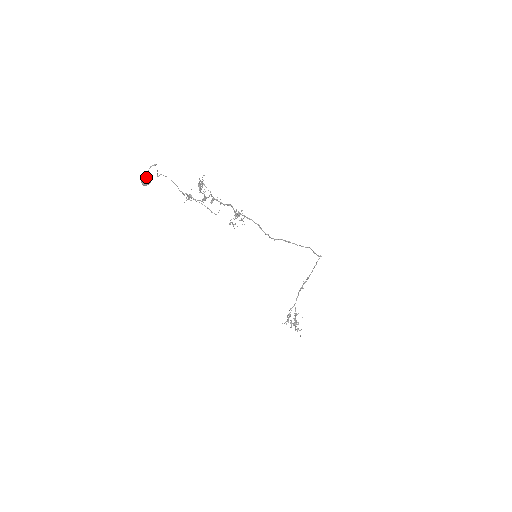
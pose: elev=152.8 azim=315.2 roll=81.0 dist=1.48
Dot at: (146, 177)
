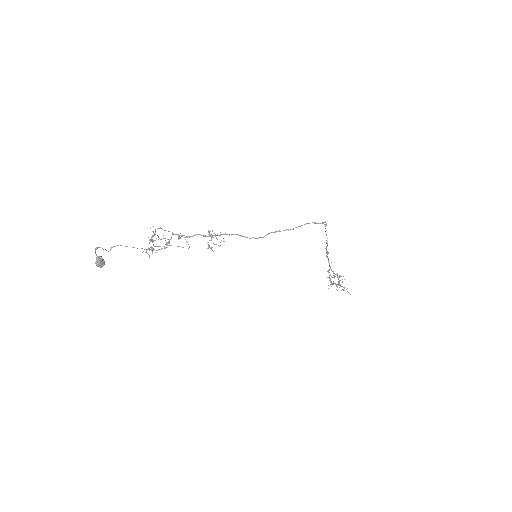
Dot at: (97, 261)
